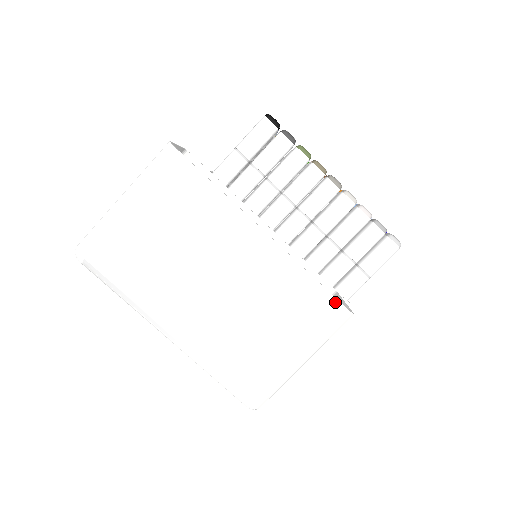
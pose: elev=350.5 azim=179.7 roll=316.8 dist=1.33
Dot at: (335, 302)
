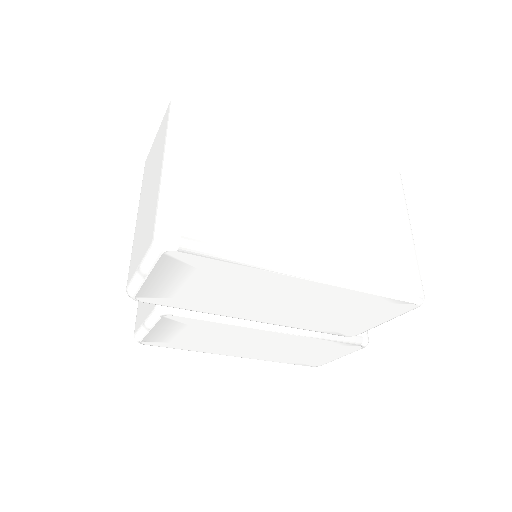
Dot at: (387, 168)
